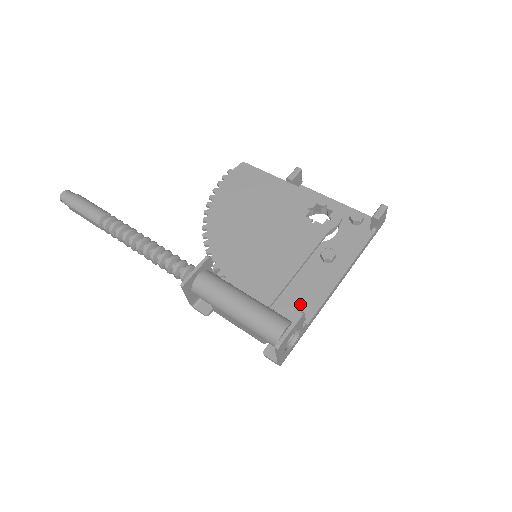
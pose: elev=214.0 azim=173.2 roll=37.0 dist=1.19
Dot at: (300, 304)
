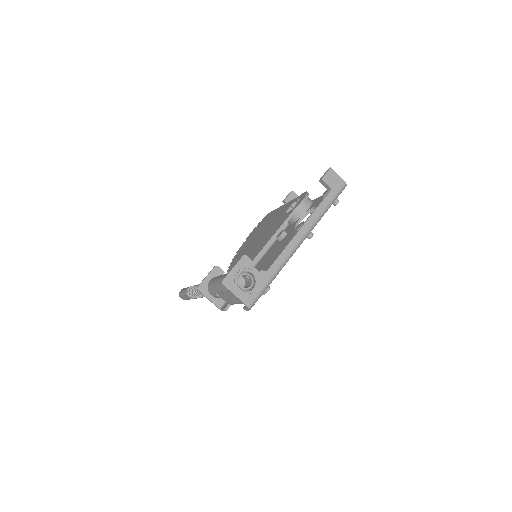
Dot at: occluded
